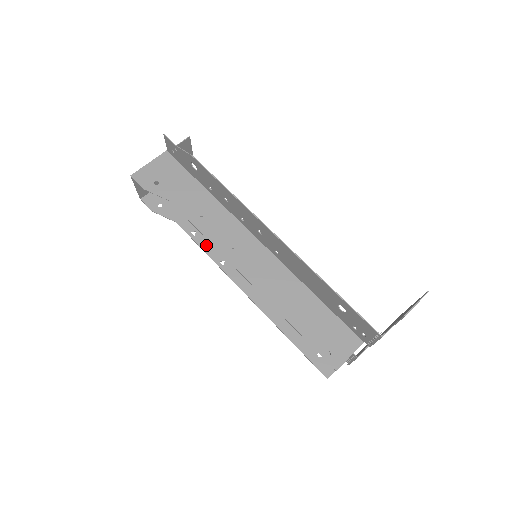
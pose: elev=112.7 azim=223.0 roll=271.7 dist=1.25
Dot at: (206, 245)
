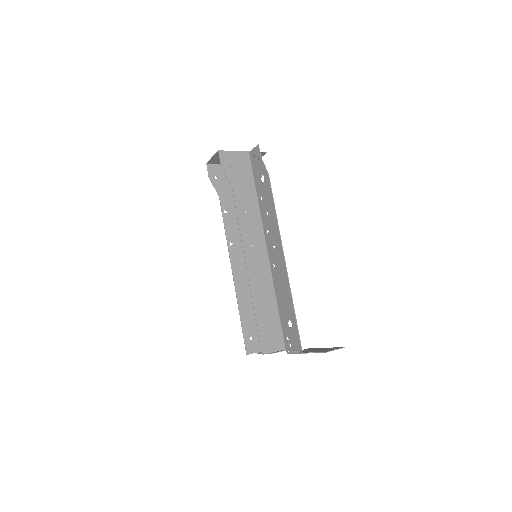
Dot at: (228, 225)
